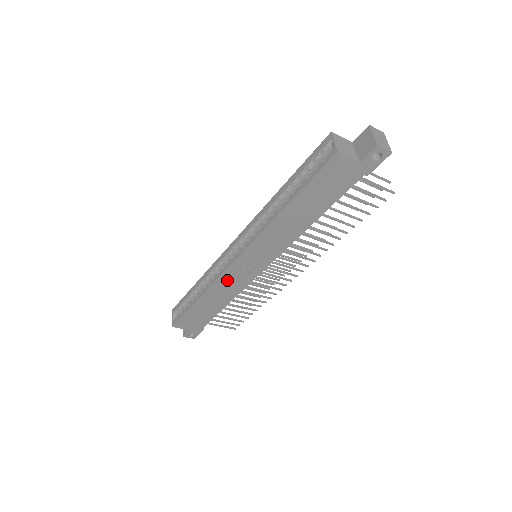
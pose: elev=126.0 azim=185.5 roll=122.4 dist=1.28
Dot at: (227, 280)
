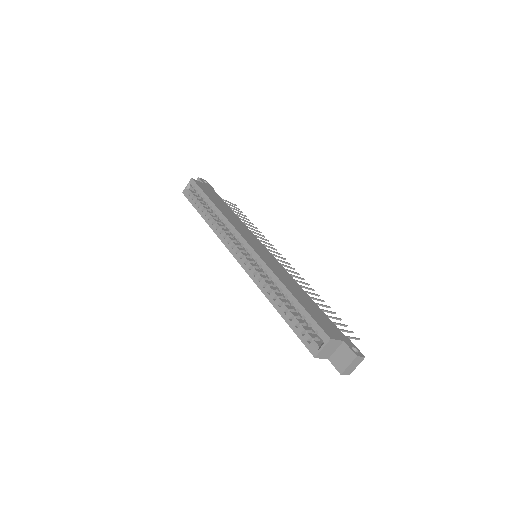
Dot at: occluded
